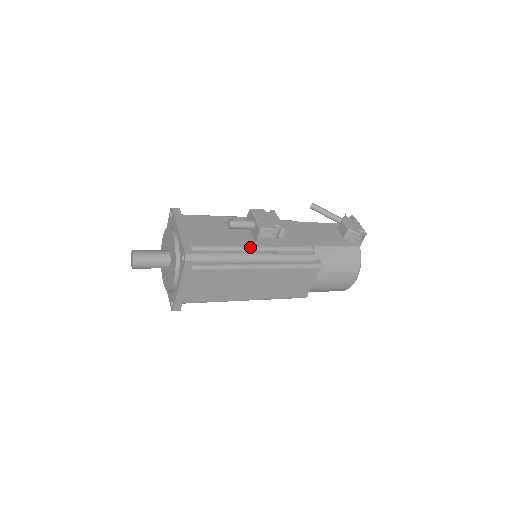
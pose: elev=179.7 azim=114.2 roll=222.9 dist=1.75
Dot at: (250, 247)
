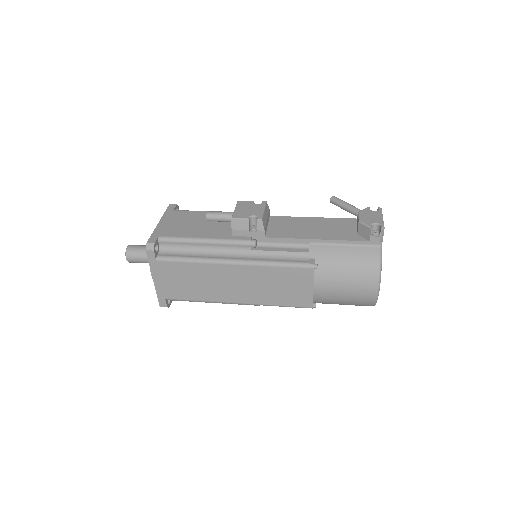
Dot at: (222, 240)
